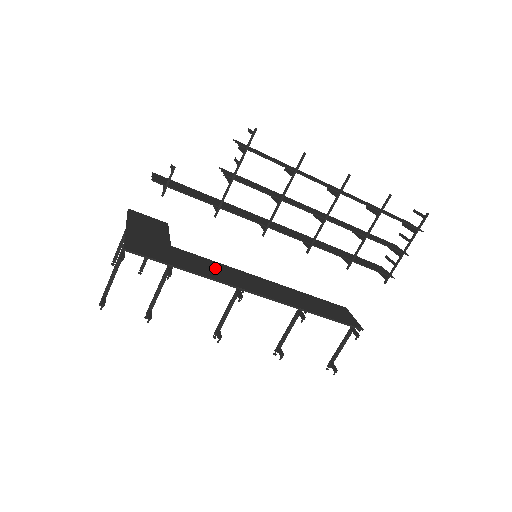
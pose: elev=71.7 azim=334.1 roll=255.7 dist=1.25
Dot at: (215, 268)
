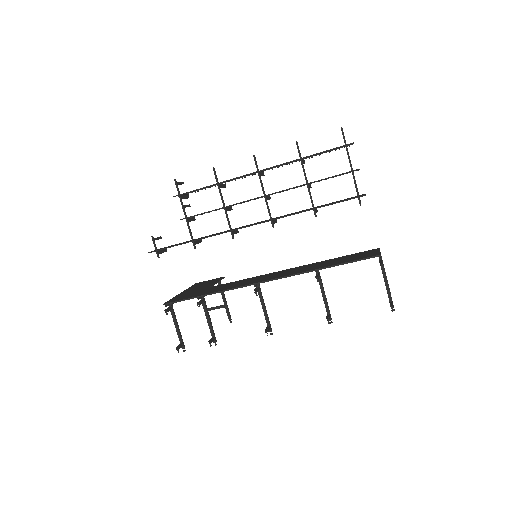
Dot at: (237, 283)
